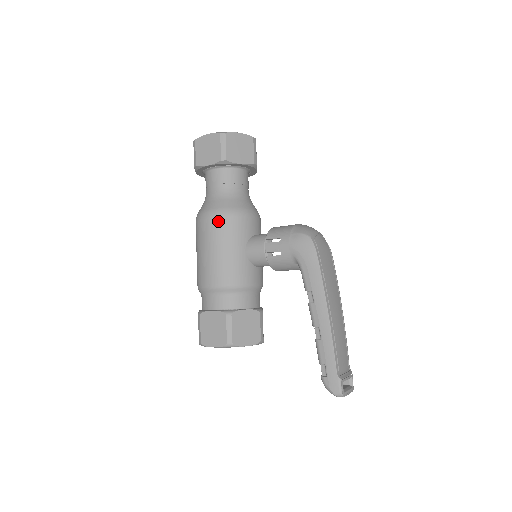
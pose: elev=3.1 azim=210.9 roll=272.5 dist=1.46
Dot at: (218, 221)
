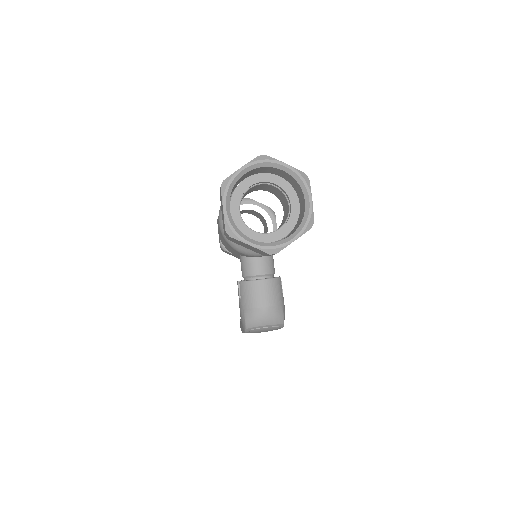
Dot at: (221, 234)
